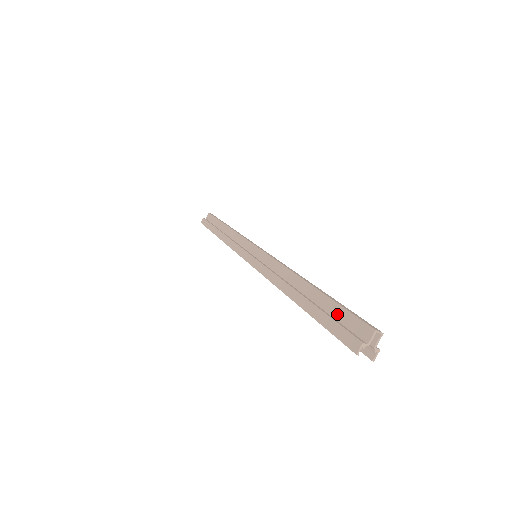
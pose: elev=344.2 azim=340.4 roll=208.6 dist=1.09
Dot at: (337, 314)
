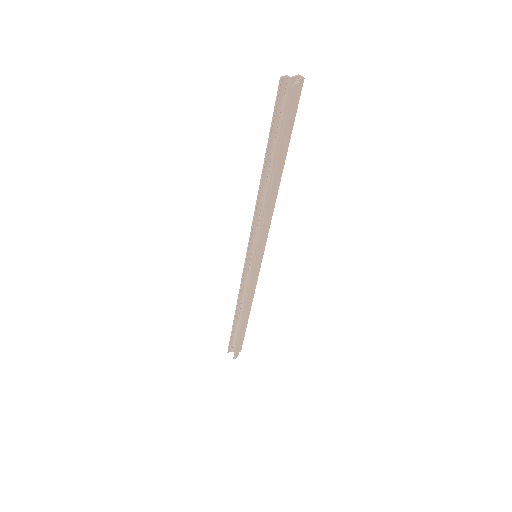
Dot at: occluded
